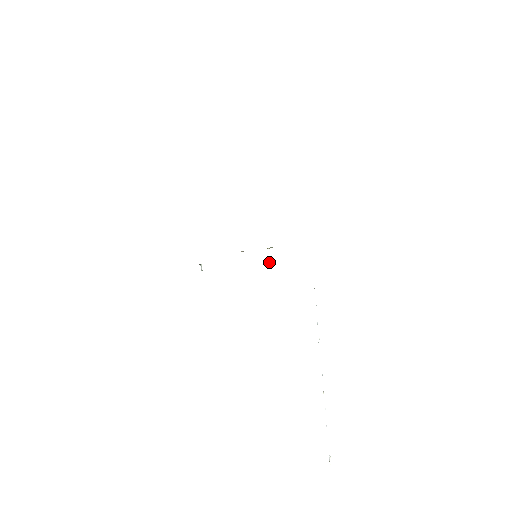
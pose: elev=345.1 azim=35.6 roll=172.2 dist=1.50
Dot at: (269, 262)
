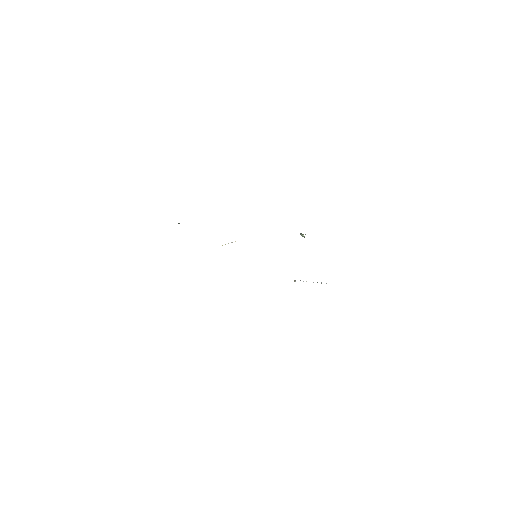
Dot at: (301, 235)
